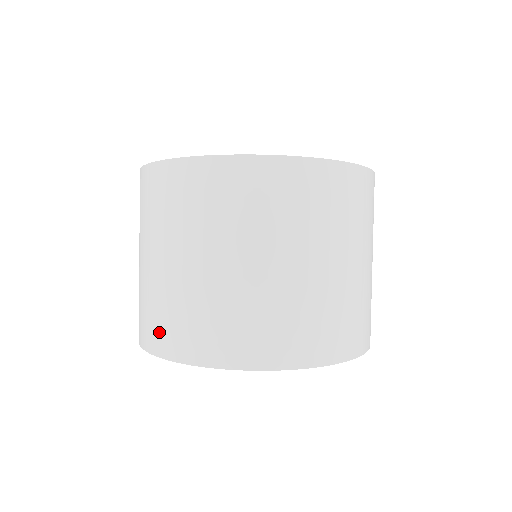
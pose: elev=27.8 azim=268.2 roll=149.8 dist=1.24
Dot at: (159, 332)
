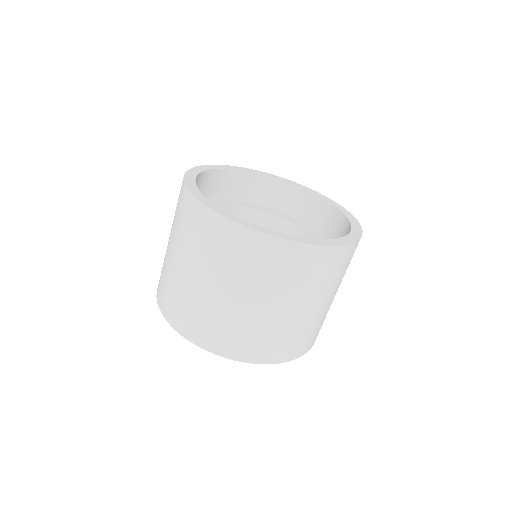
Dot at: (185, 321)
